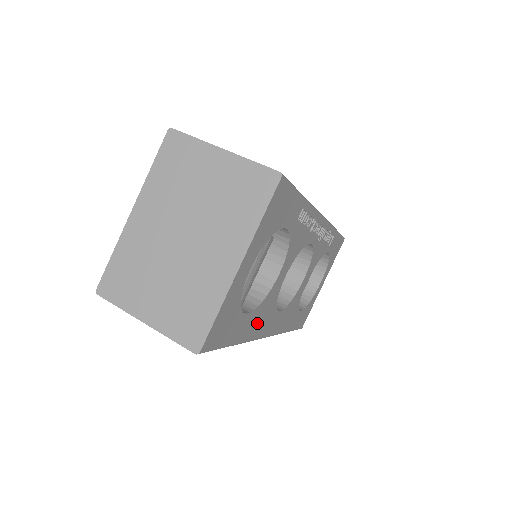
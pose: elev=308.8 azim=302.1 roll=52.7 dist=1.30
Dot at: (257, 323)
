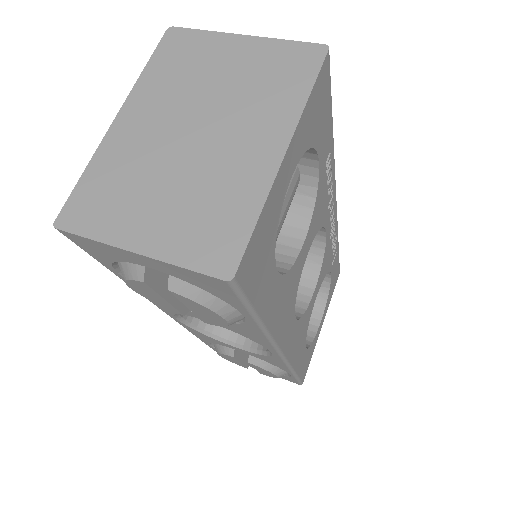
Dot at: (280, 309)
